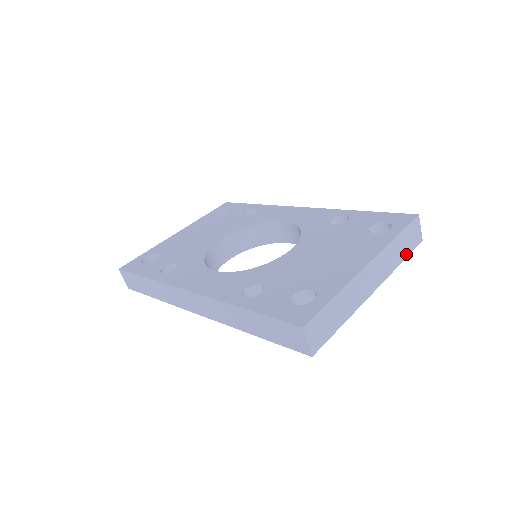
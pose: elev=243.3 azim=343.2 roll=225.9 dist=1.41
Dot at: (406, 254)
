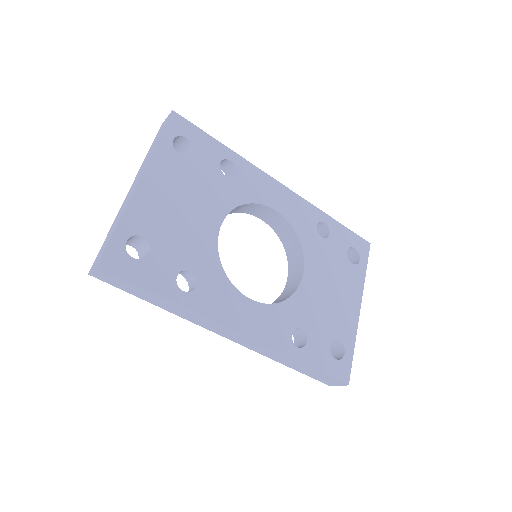
Dot at: occluded
